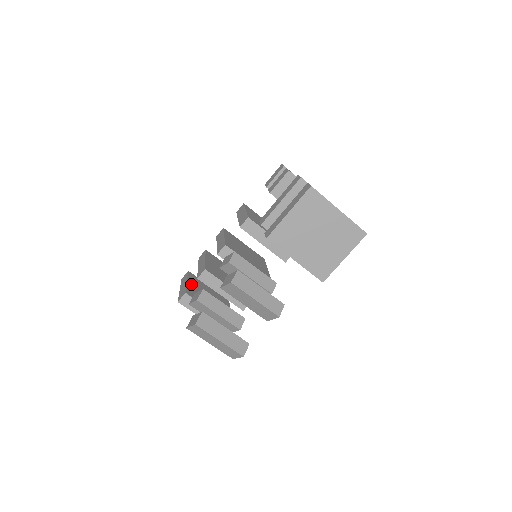
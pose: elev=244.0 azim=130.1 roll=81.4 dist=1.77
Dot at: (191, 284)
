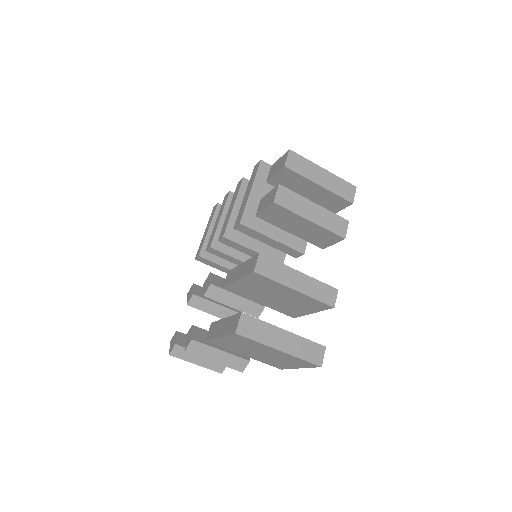
Dot at: occluded
